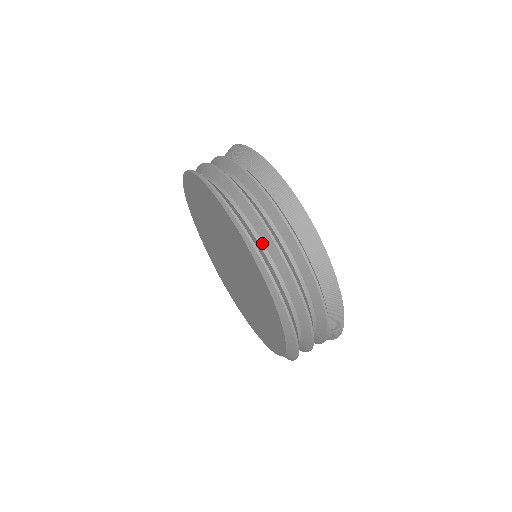
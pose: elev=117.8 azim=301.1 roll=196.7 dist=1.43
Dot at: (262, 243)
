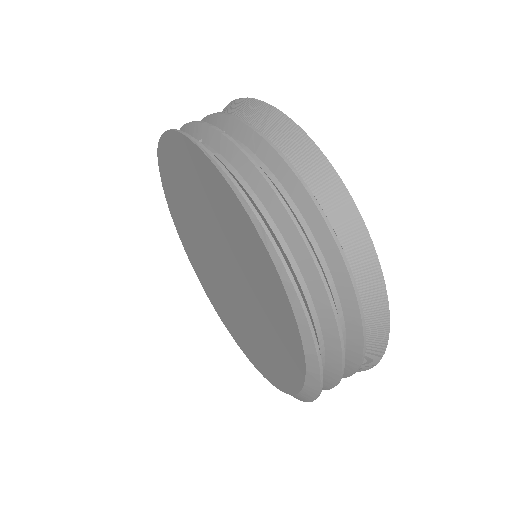
Dot at: (301, 277)
